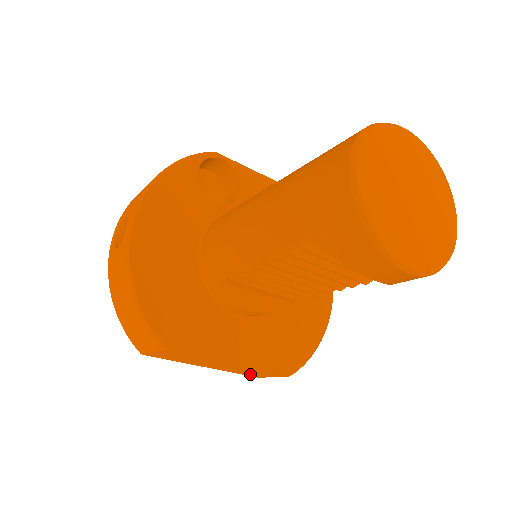
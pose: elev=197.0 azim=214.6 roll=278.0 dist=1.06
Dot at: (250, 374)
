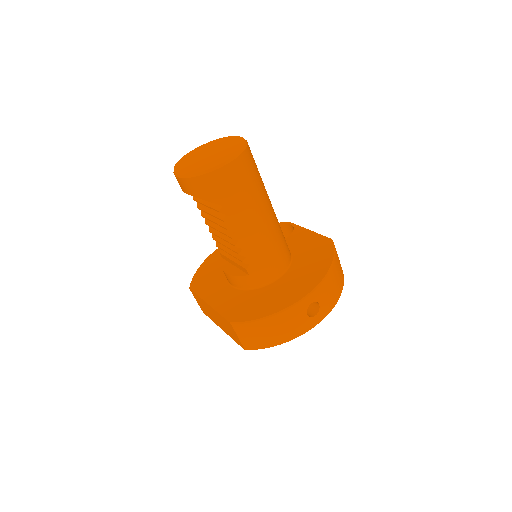
Dot at: (235, 338)
